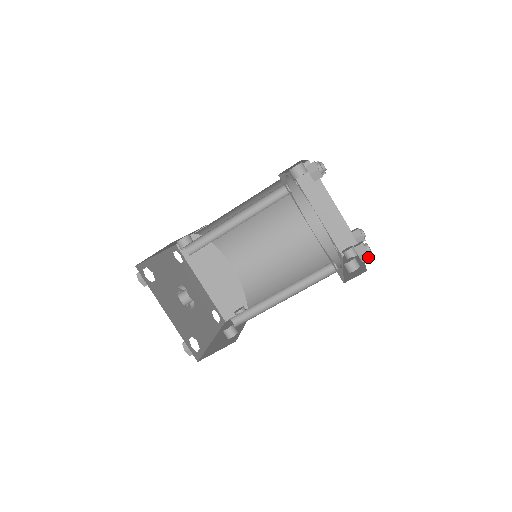
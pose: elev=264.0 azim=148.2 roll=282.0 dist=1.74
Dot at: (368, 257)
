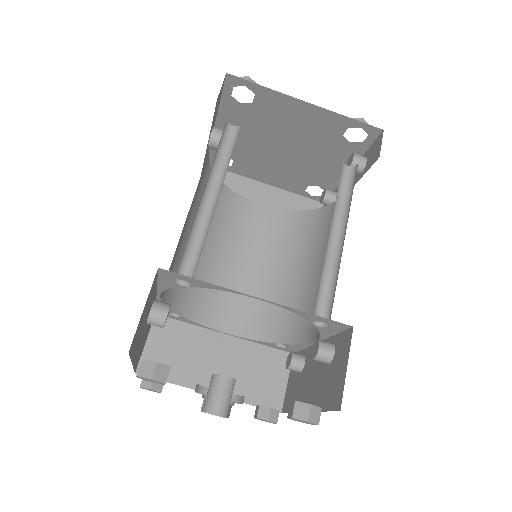
Dot at: occluded
